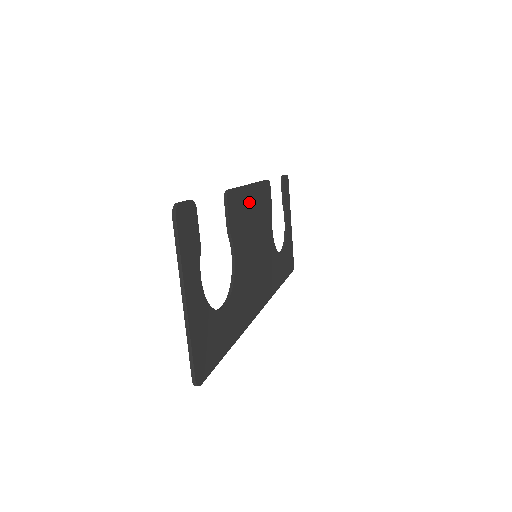
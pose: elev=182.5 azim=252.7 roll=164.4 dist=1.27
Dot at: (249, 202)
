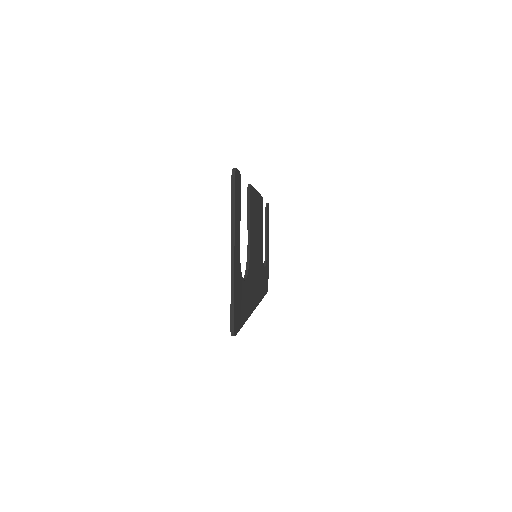
Dot at: (256, 205)
